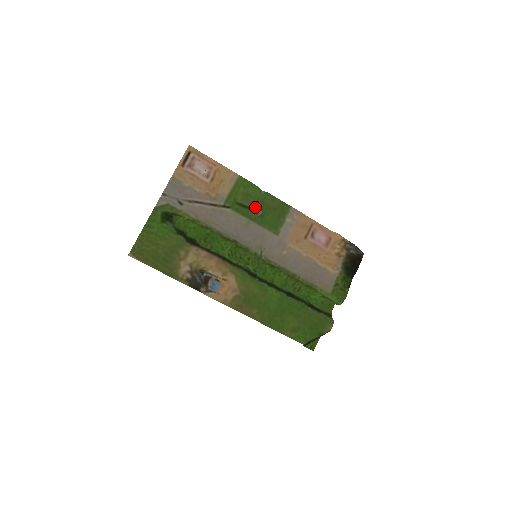
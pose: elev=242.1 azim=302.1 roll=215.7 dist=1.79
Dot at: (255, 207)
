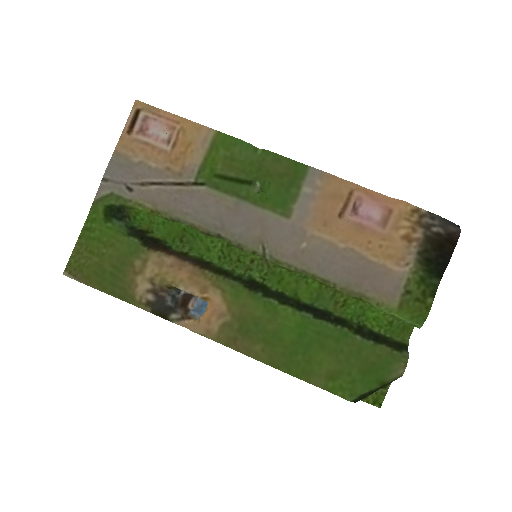
Dot at: (246, 177)
